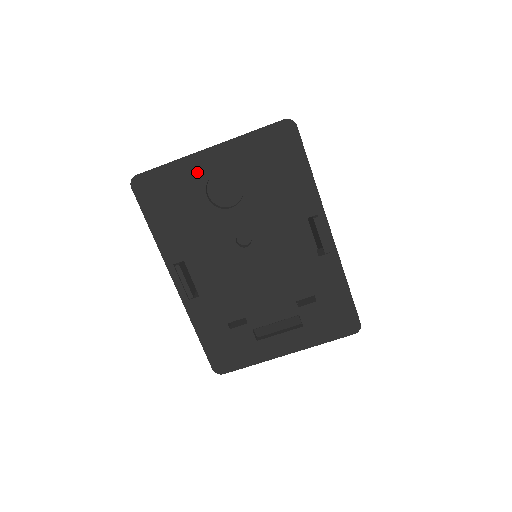
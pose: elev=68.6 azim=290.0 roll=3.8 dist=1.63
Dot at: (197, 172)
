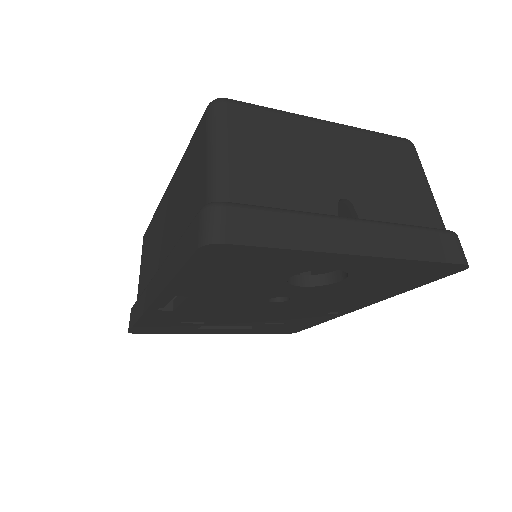
Dot at: (312, 263)
